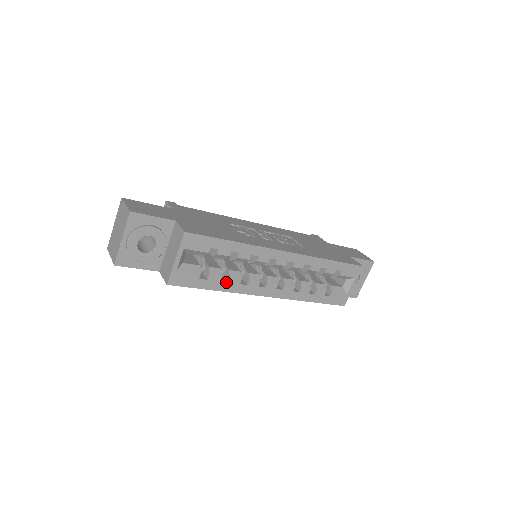
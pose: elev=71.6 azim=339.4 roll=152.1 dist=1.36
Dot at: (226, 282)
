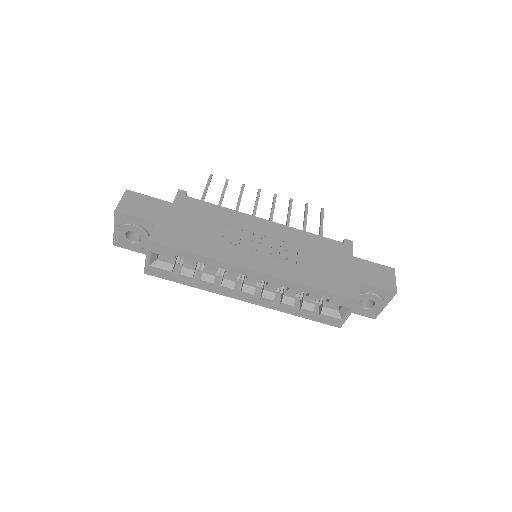
Dot at: (198, 282)
